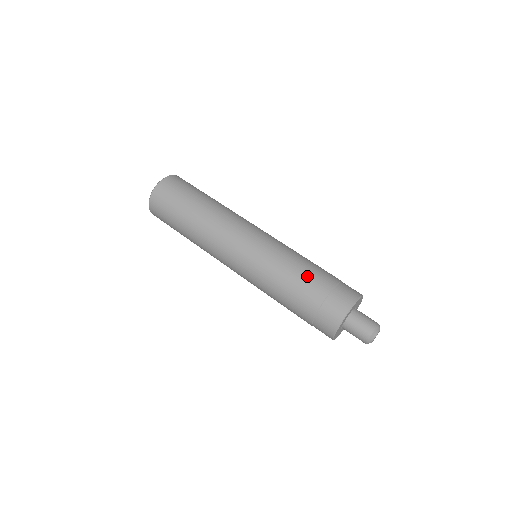
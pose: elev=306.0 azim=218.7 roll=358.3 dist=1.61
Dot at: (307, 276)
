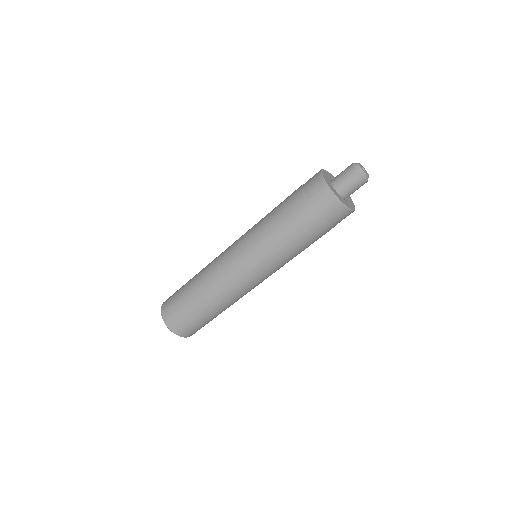
Dot at: (282, 202)
